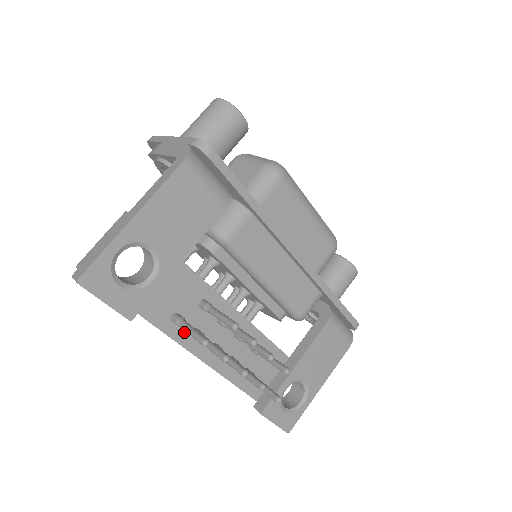
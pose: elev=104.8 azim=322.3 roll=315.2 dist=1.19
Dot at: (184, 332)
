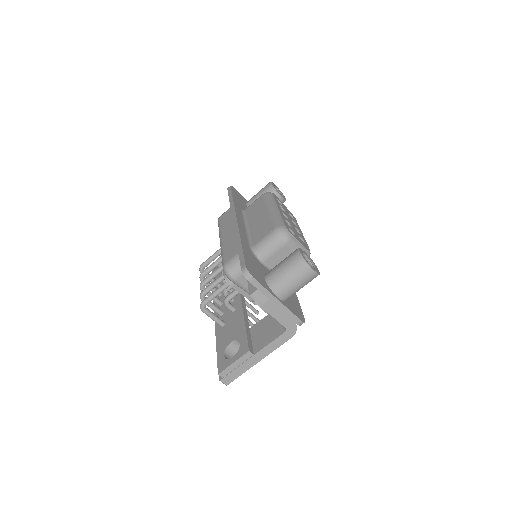
Dot at: occluded
